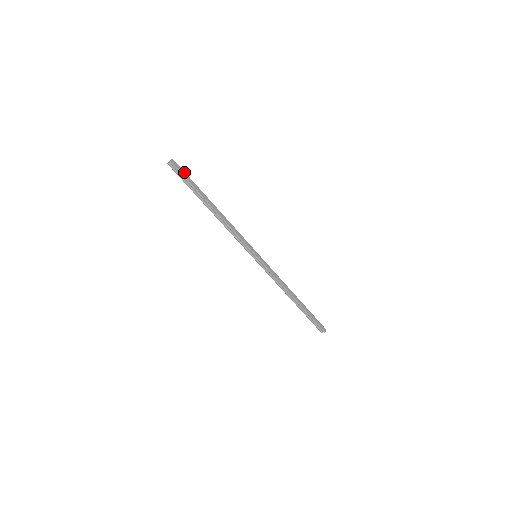
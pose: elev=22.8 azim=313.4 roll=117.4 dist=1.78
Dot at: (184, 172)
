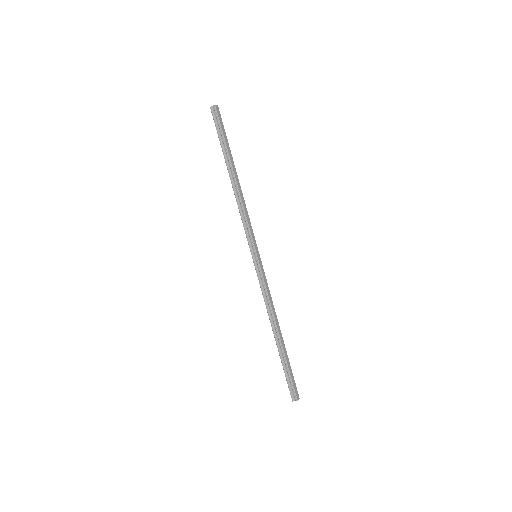
Dot at: occluded
